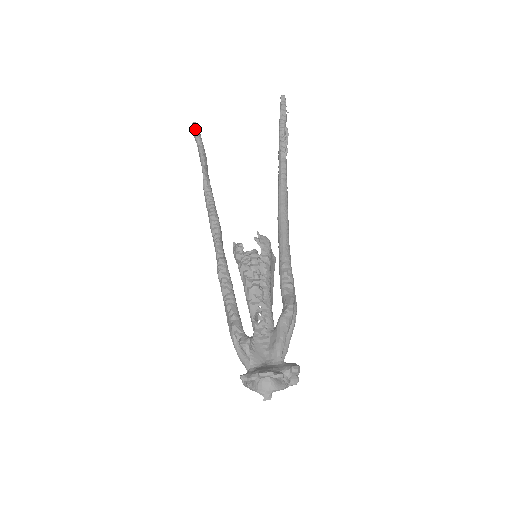
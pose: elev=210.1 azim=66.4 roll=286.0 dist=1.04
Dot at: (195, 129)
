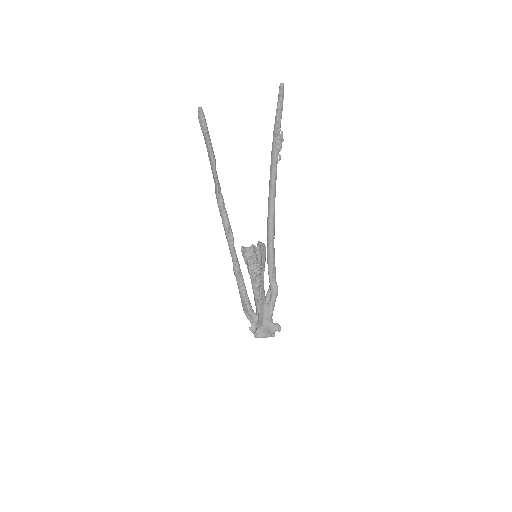
Dot at: (203, 122)
